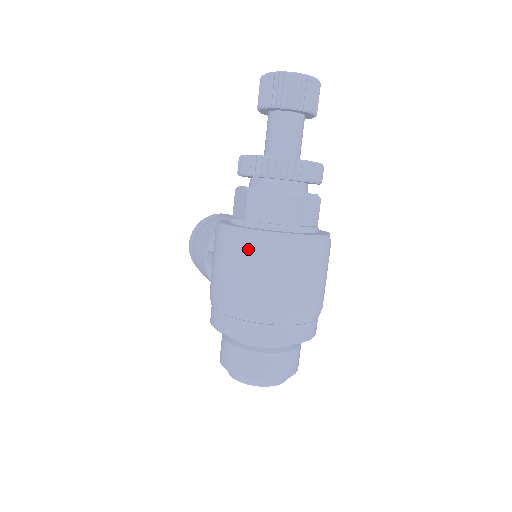
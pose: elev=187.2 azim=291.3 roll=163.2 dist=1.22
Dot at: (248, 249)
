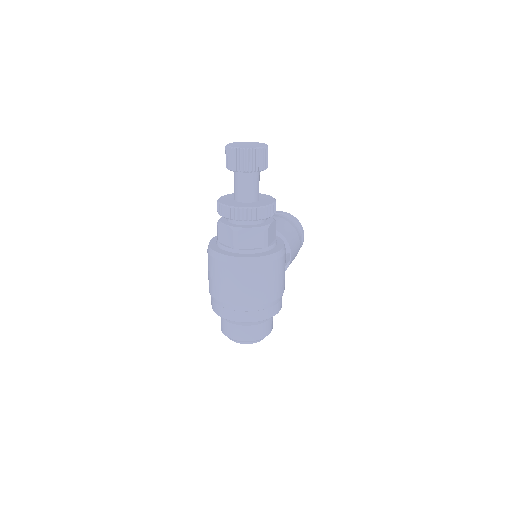
Dot at: (210, 260)
